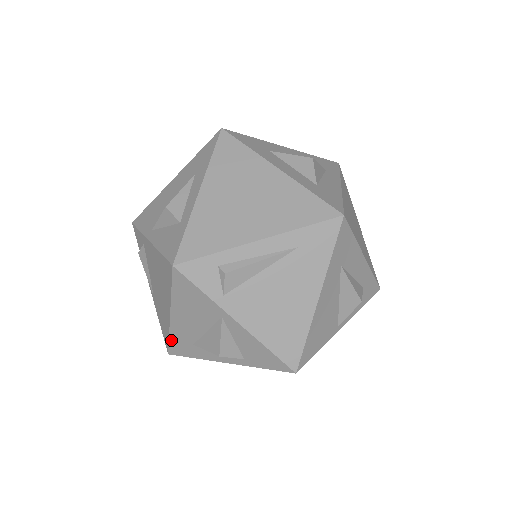
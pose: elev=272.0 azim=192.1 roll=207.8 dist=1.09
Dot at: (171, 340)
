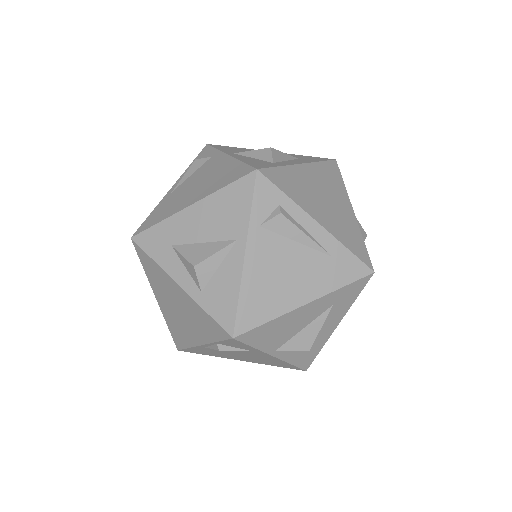
Dot at: (155, 227)
